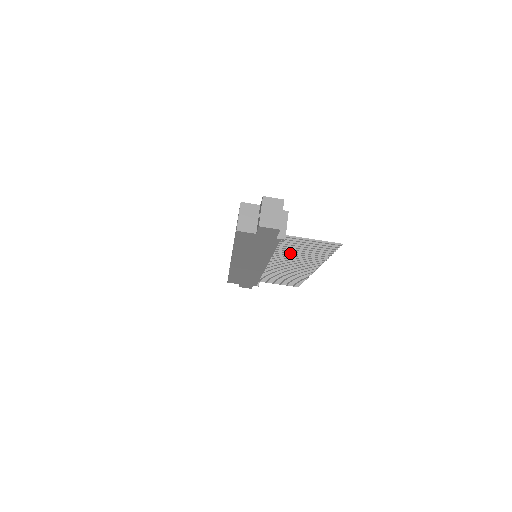
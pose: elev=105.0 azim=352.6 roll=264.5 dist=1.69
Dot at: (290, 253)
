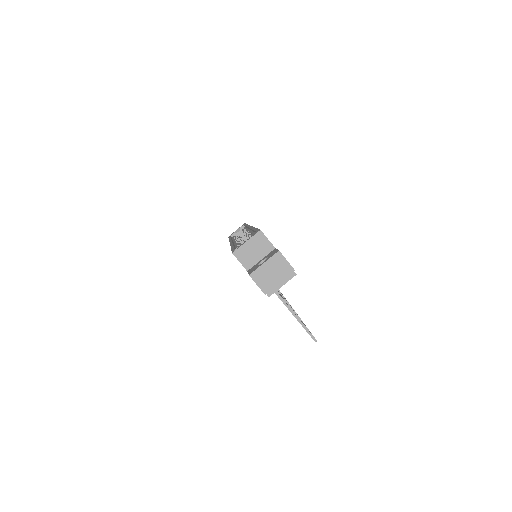
Dot at: occluded
